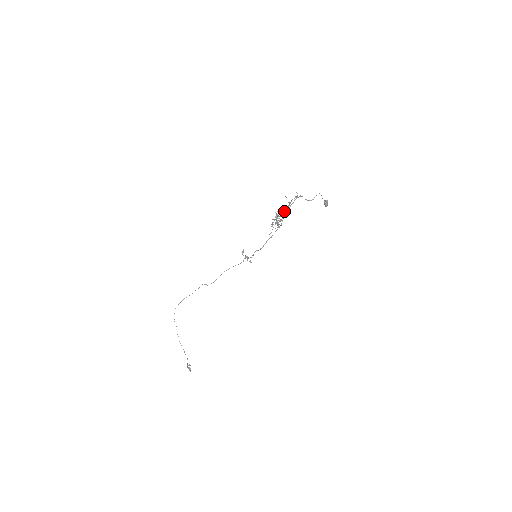
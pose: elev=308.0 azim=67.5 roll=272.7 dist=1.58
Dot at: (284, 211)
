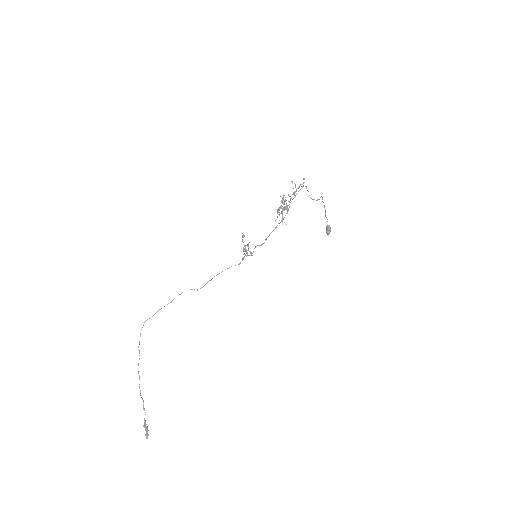
Dot at: (290, 199)
